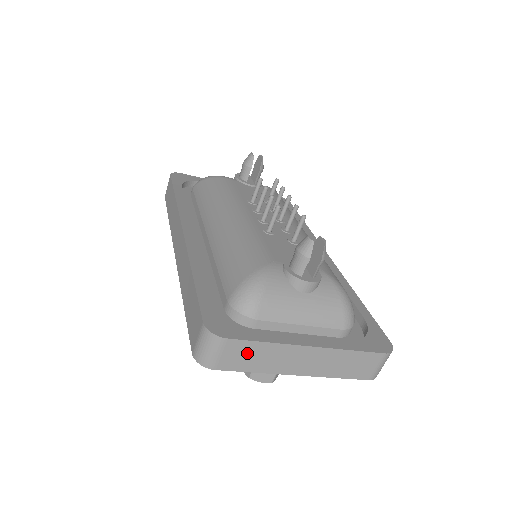
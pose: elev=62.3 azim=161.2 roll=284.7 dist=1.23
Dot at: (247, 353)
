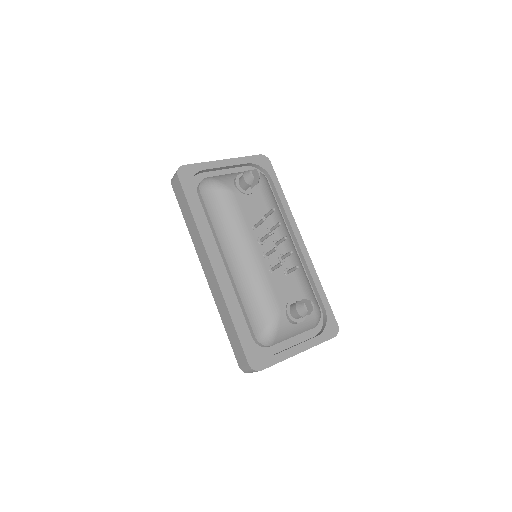
Dot at: occluded
